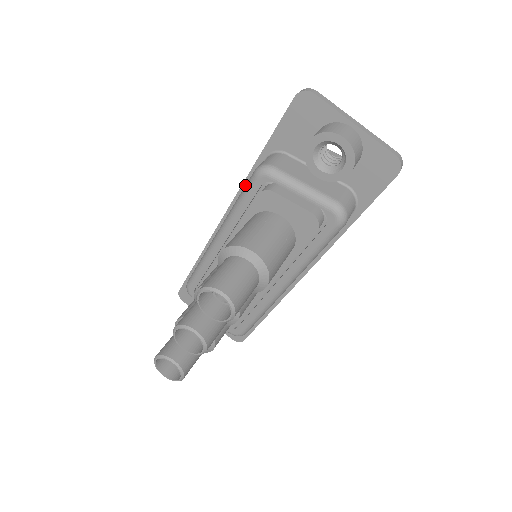
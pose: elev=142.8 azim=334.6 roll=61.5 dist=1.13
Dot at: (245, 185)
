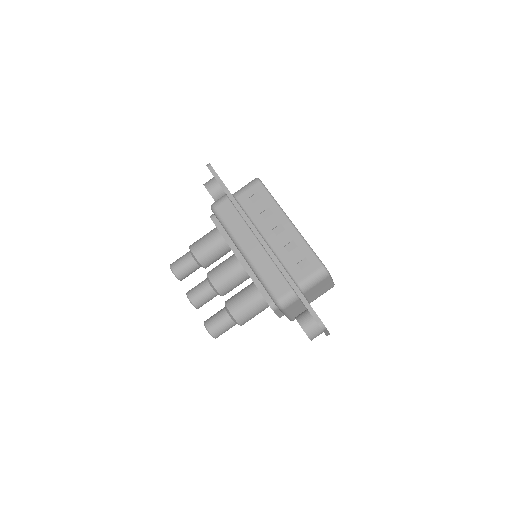
Dot at: (270, 289)
